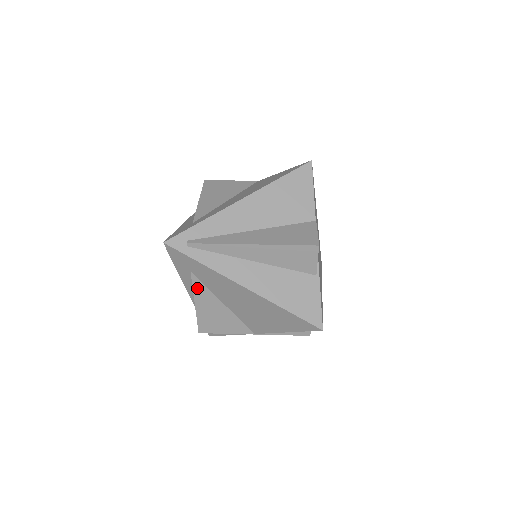
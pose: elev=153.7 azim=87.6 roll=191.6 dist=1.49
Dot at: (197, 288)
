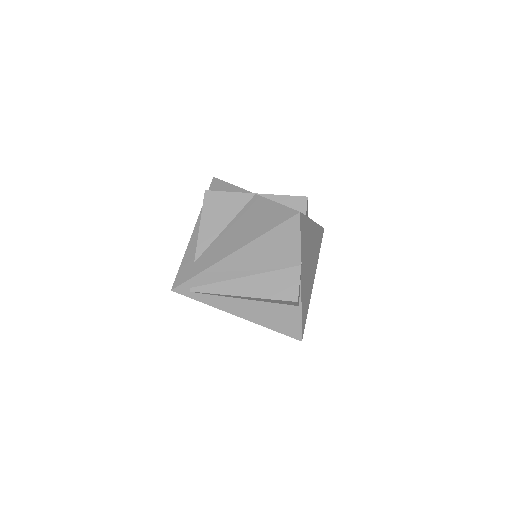
Dot at: occluded
